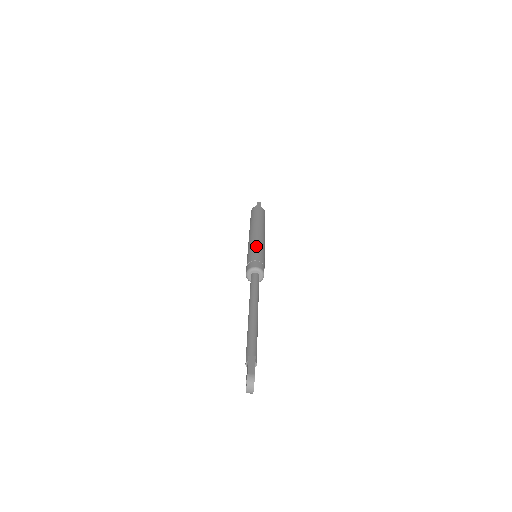
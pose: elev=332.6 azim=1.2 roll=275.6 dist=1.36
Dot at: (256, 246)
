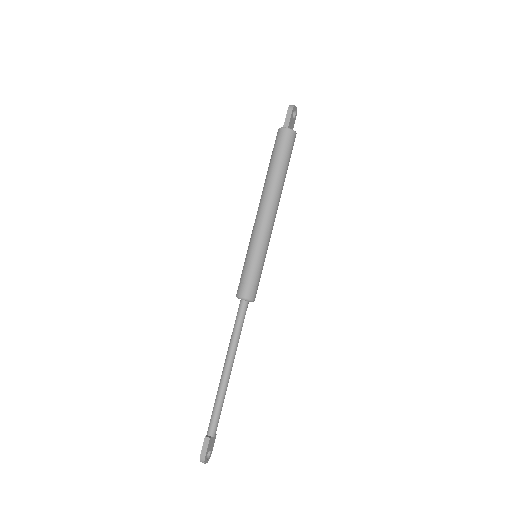
Dot at: (253, 250)
